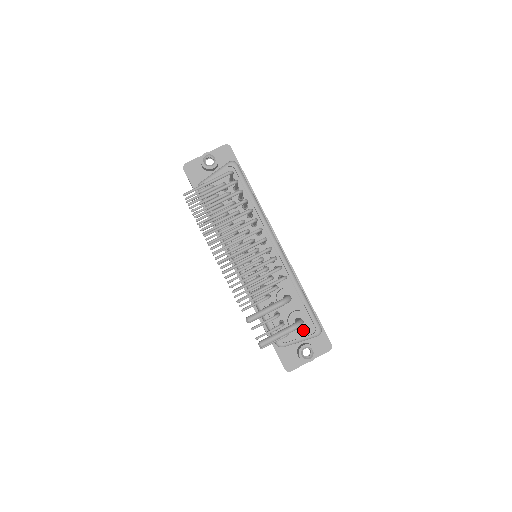
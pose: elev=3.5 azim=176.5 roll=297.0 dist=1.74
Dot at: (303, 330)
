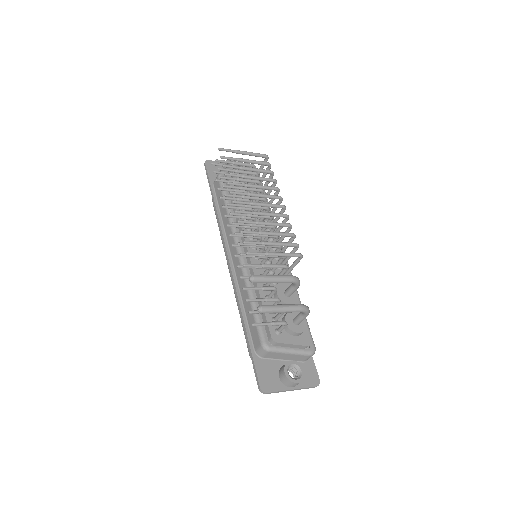
Dot at: (298, 337)
